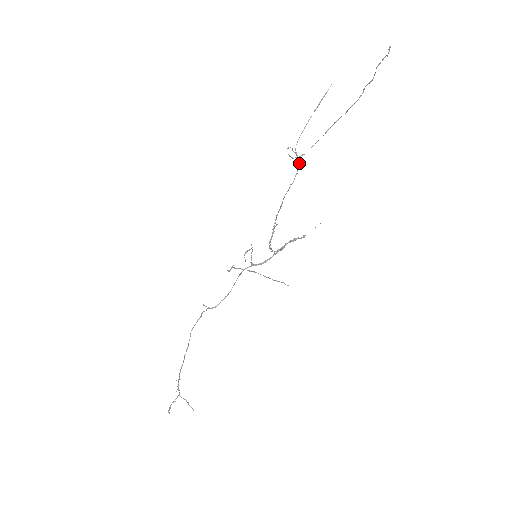
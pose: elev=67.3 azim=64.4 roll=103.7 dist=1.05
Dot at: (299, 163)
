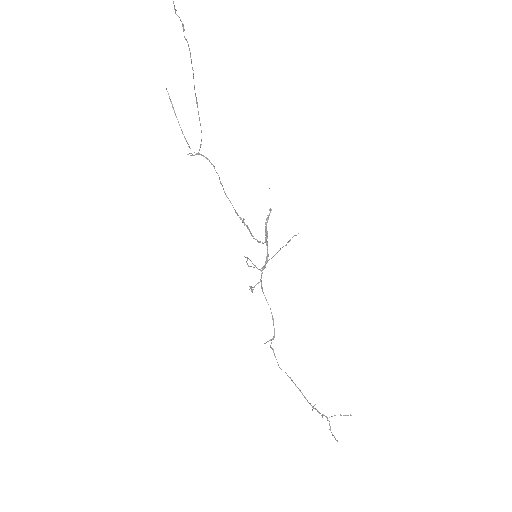
Dot at: (207, 159)
